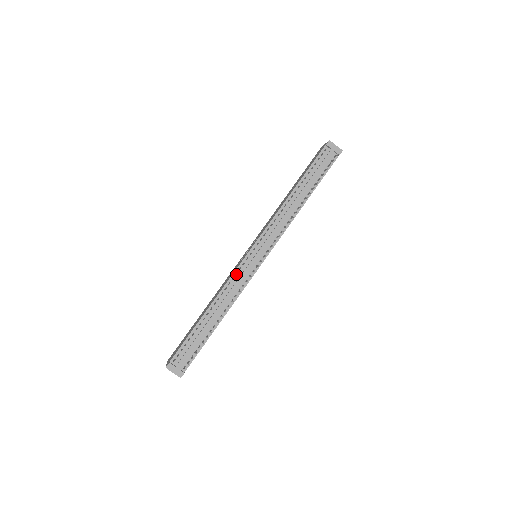
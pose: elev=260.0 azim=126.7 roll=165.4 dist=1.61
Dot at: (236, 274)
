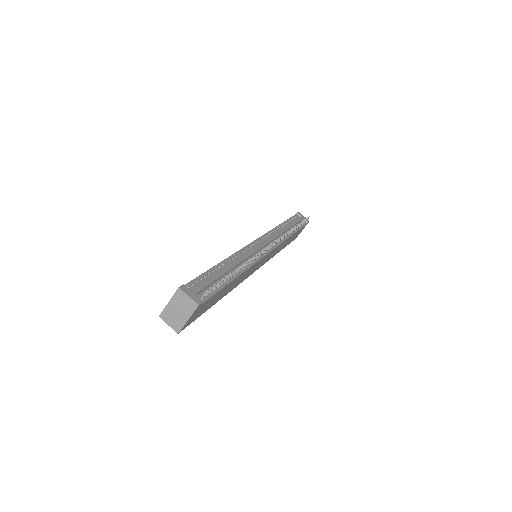
Dot at: (245, 250)
